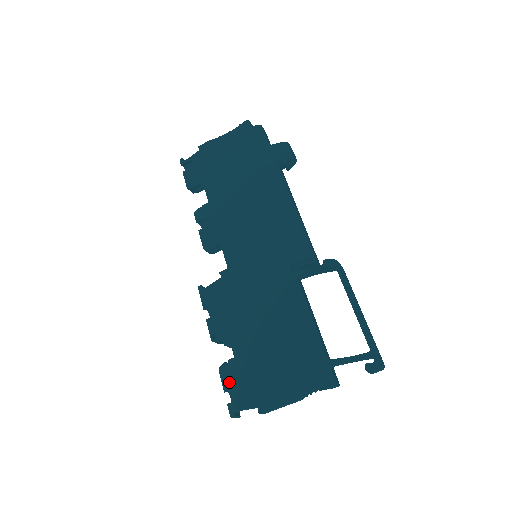
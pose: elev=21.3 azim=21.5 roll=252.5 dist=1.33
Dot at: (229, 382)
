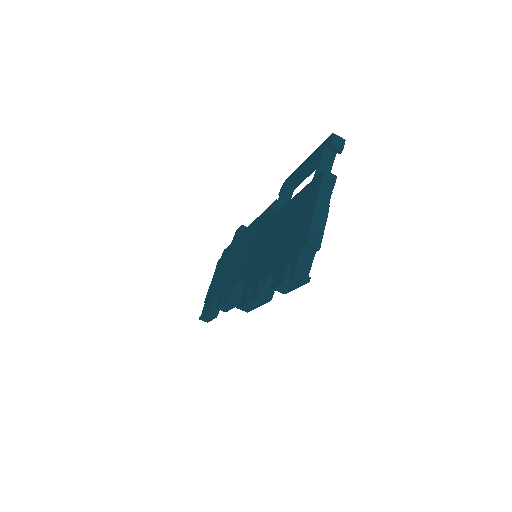
Dot at: (280, 277)
